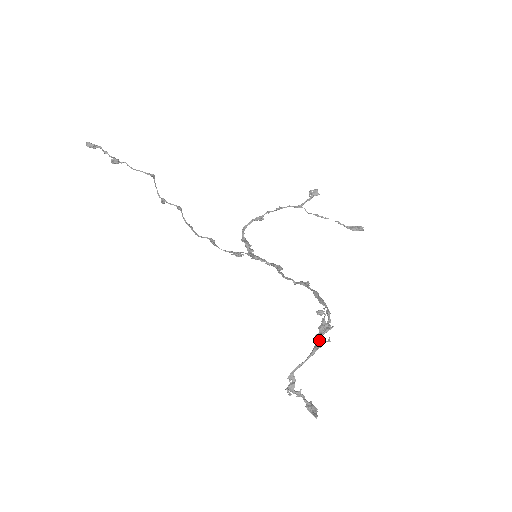
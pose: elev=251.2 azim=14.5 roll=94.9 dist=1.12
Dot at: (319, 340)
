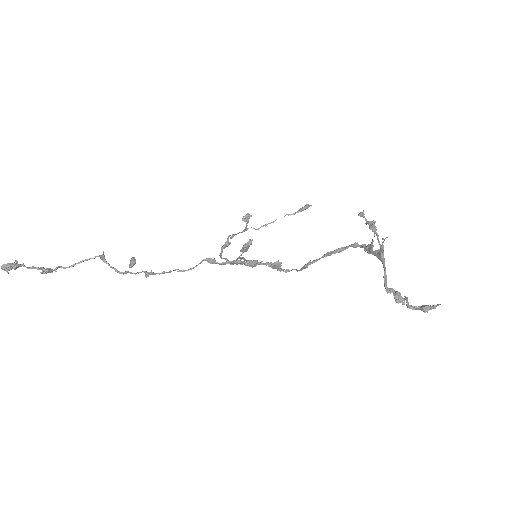
Dot at: (376, 251)
